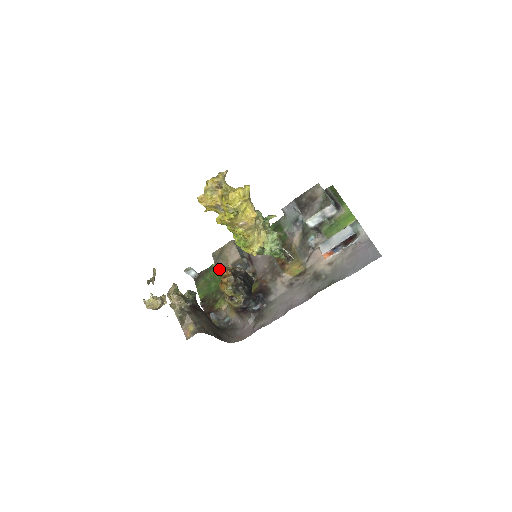
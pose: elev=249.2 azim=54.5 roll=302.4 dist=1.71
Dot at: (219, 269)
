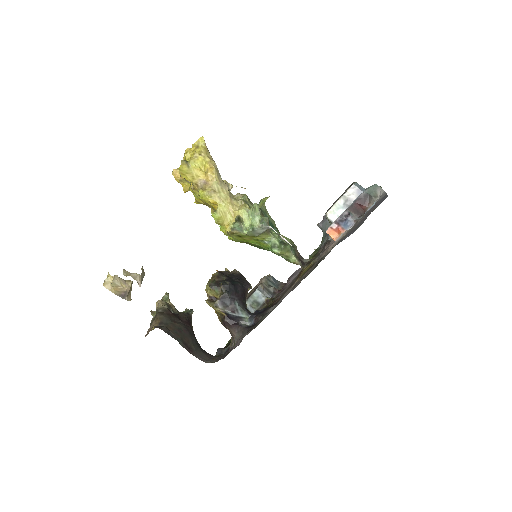
Dot at: occluded
